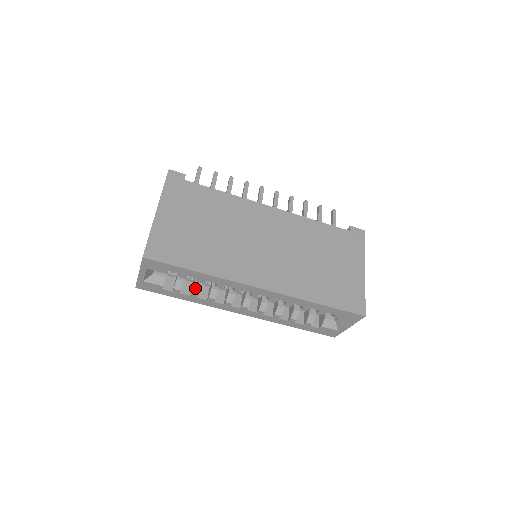
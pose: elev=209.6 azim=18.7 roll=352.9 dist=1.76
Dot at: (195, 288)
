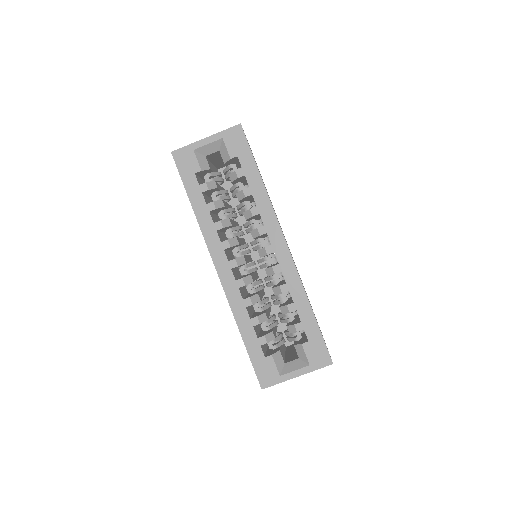
Dot at: (219, 202)
